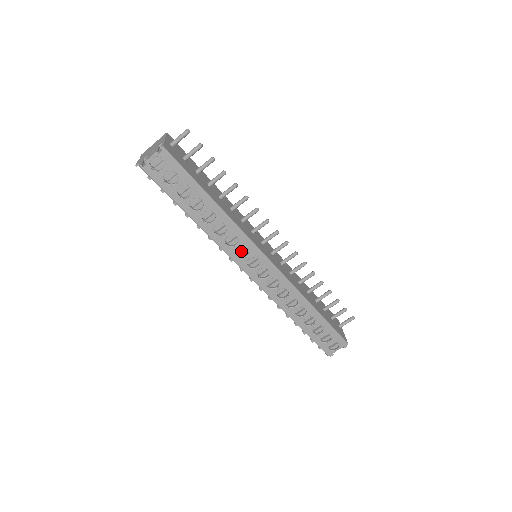
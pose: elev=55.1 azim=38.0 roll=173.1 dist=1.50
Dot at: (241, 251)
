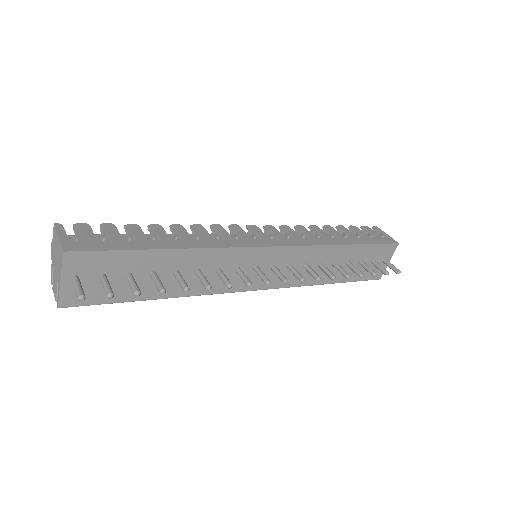
Dot at: occluded
